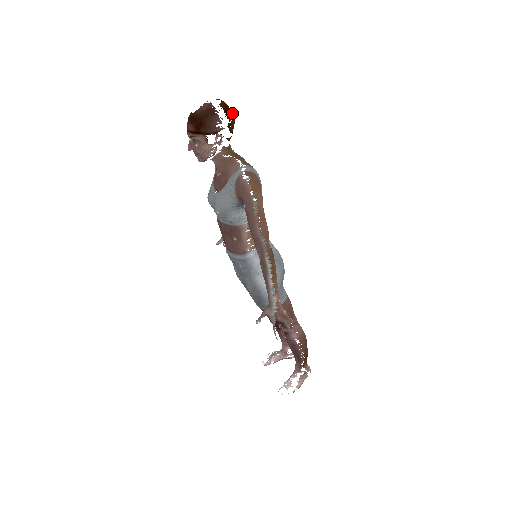
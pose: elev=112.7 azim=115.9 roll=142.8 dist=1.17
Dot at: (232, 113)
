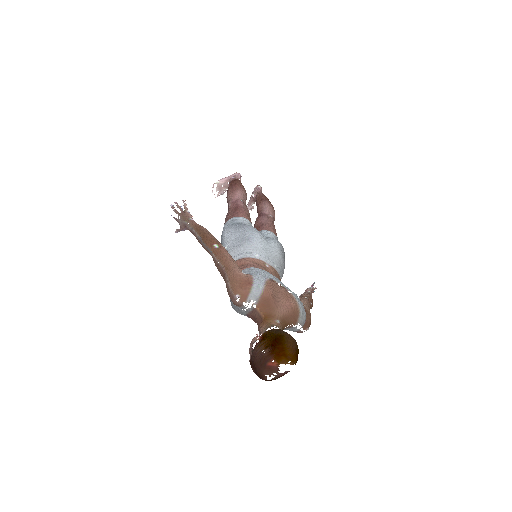
Dot at: (296, 346)
